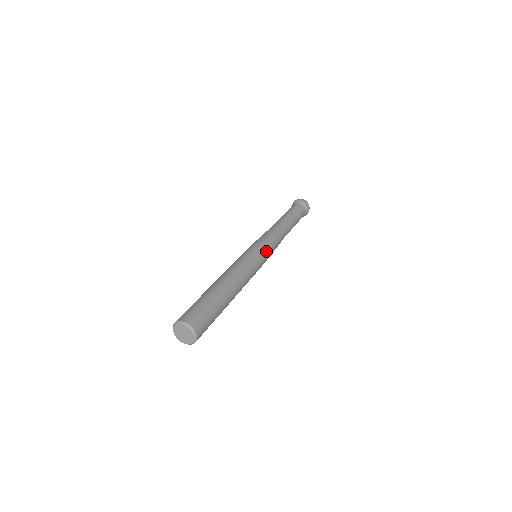
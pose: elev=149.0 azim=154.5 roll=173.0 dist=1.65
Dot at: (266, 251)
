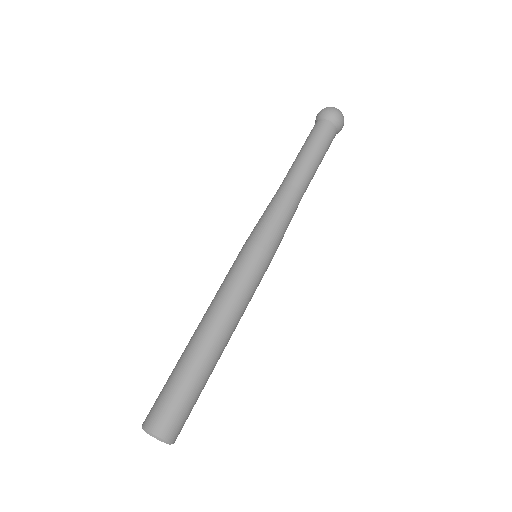
Dot at: (258, 245)
